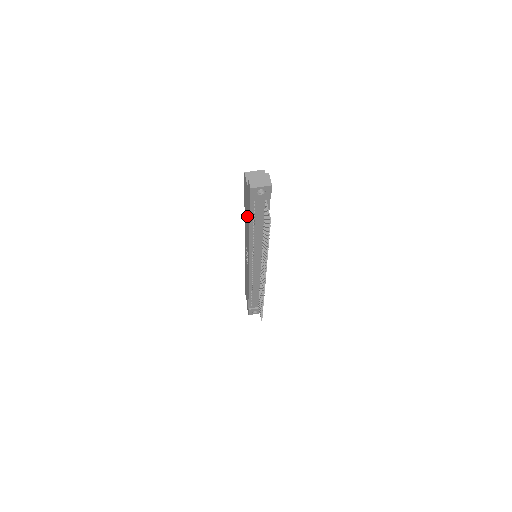
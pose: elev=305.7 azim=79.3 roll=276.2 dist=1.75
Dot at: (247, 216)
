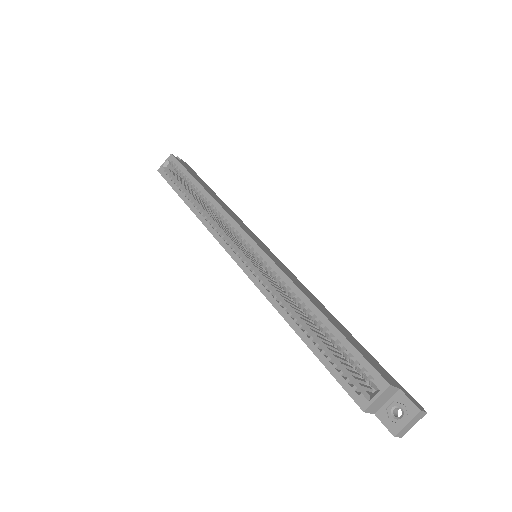
Dot at: occluded
